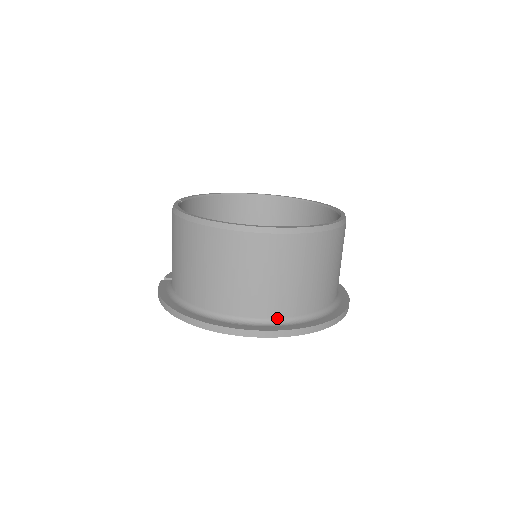
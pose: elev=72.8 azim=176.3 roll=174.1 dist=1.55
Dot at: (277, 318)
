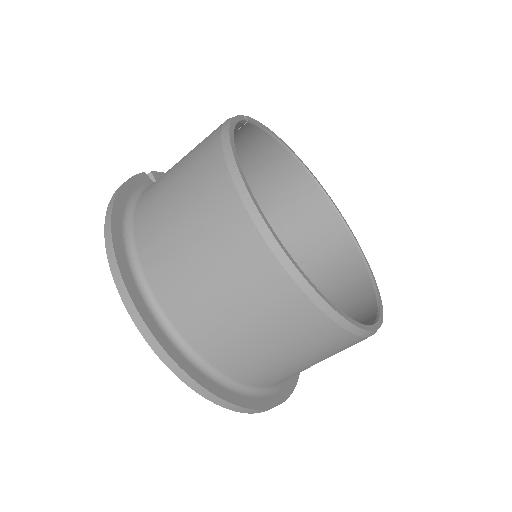
Dot at: (200, 354)
